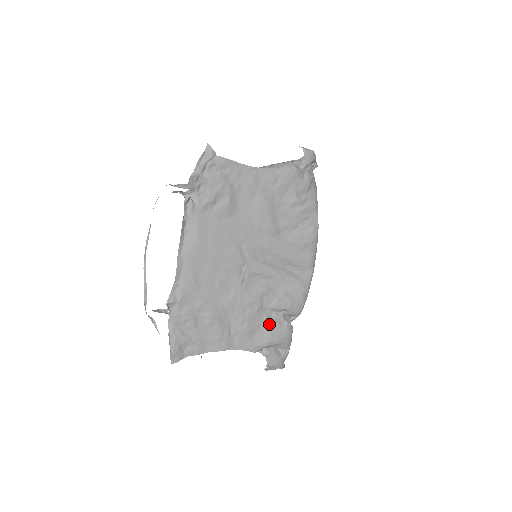
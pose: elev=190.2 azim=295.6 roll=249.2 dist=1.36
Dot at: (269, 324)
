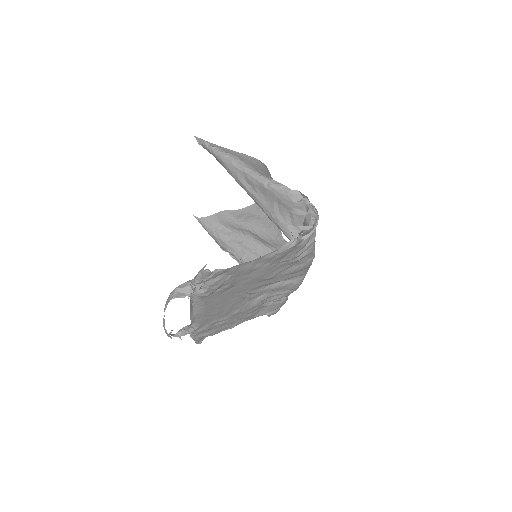
Dot at: (269, 306)
